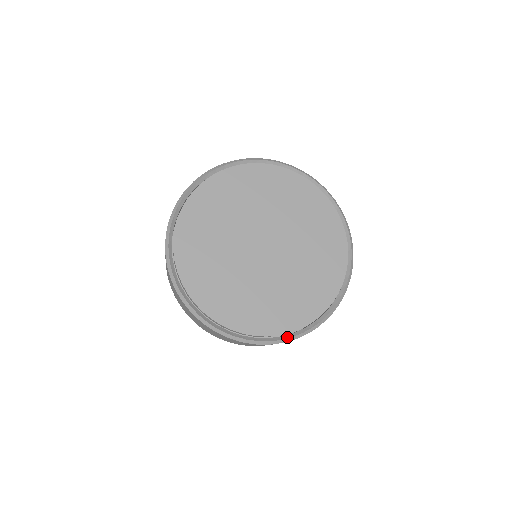
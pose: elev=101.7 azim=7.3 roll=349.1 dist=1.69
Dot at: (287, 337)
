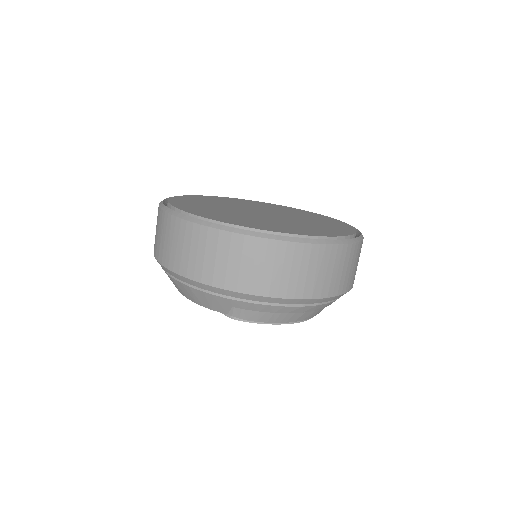
Dot at: (346, 240)
